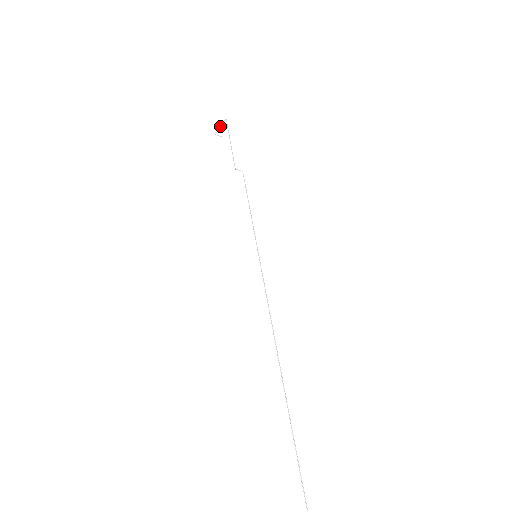
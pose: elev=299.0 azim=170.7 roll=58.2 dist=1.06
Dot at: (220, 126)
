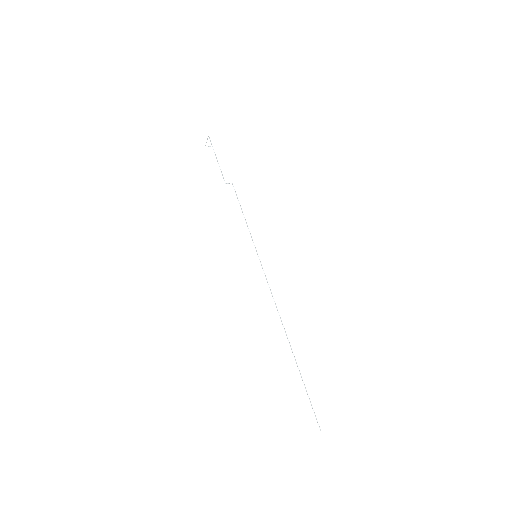
Dot at: occluded
